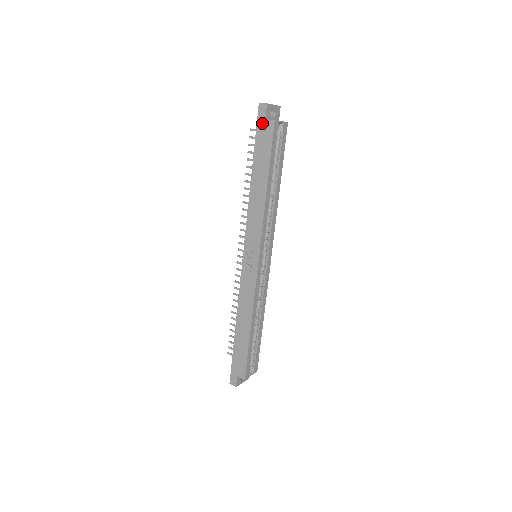
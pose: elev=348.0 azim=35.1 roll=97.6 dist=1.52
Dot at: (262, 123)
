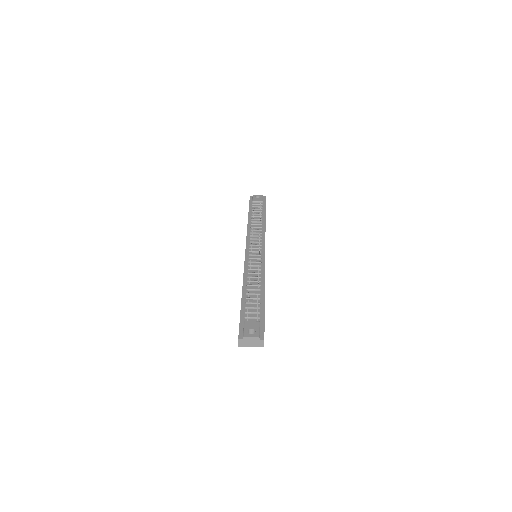
Dot at: occluded
